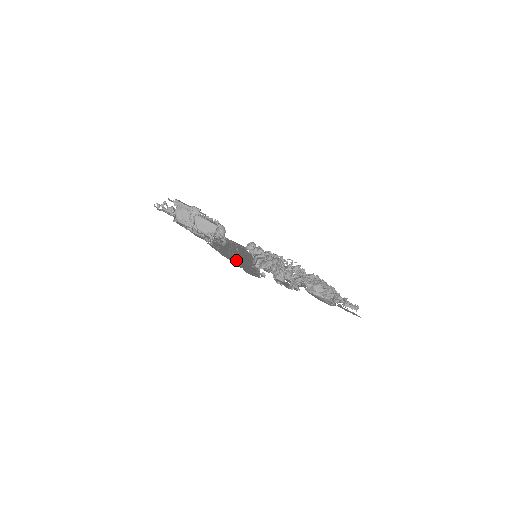
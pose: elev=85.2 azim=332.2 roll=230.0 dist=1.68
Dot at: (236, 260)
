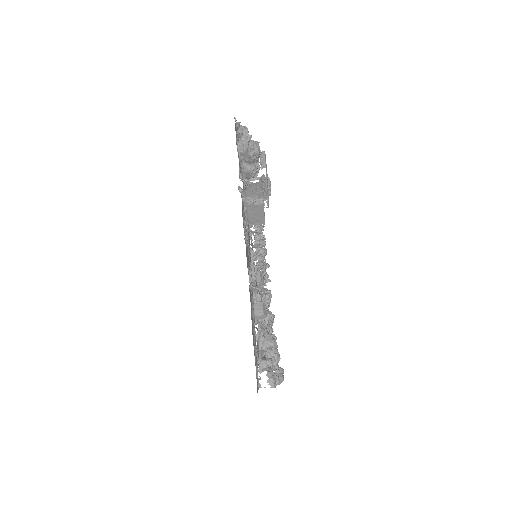
Dot at: (254, 331)
